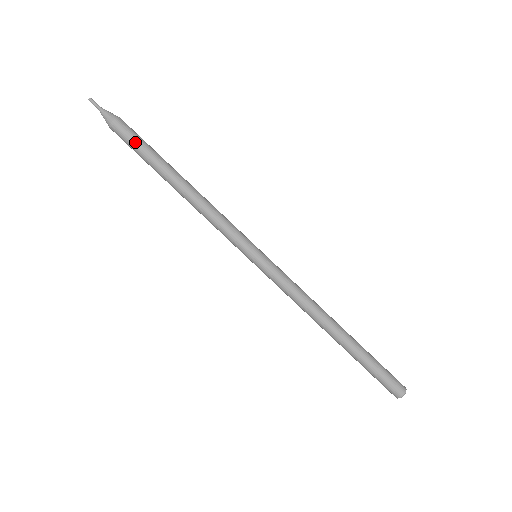
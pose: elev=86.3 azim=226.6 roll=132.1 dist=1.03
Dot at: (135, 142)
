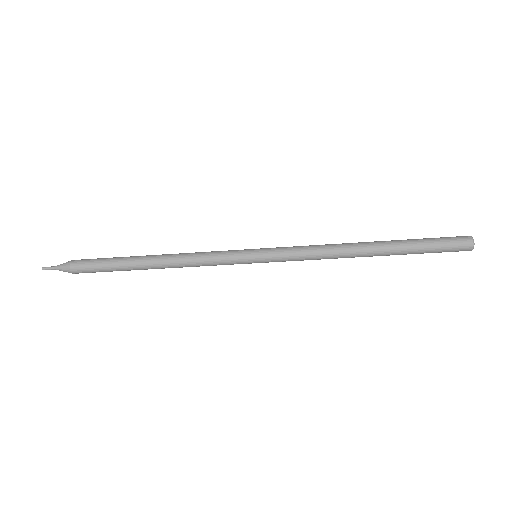
Dot at: occluded
